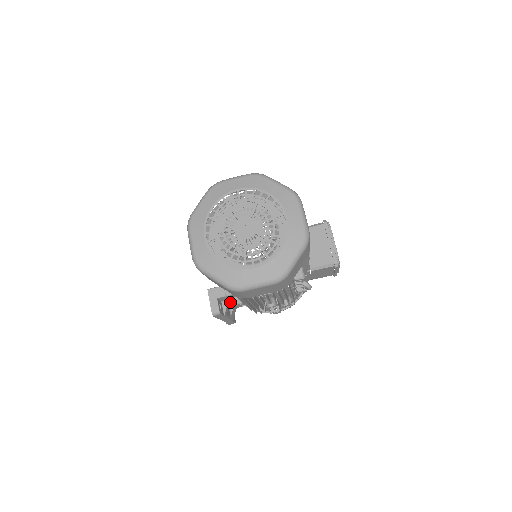
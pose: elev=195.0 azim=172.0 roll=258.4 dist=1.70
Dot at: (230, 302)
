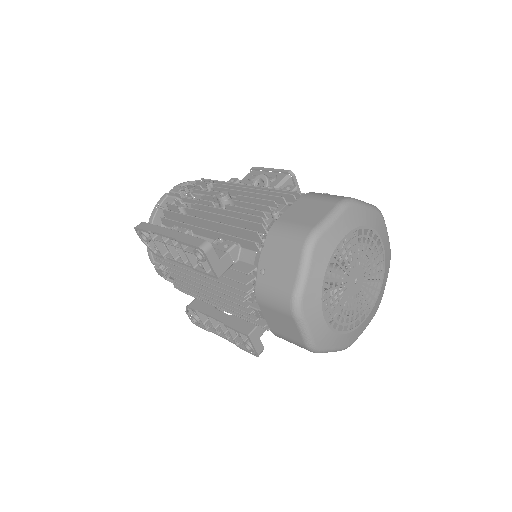
Dot at: occluded
